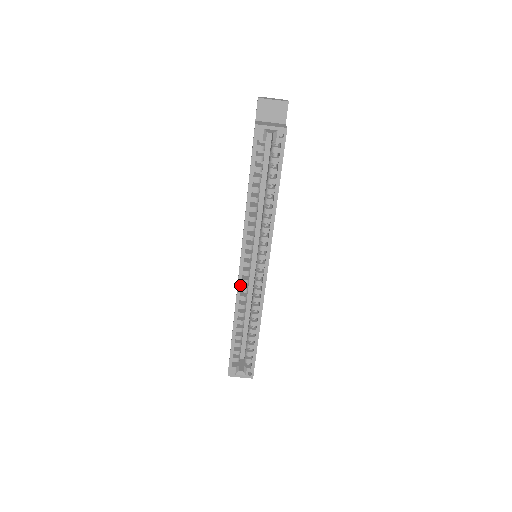
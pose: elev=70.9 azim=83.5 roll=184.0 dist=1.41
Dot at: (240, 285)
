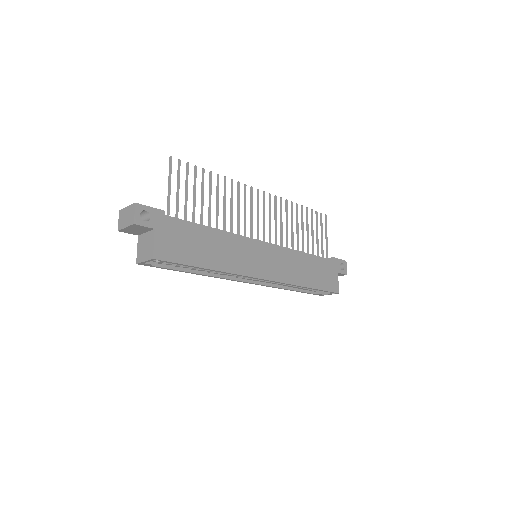
Dot at: (261, 285)
